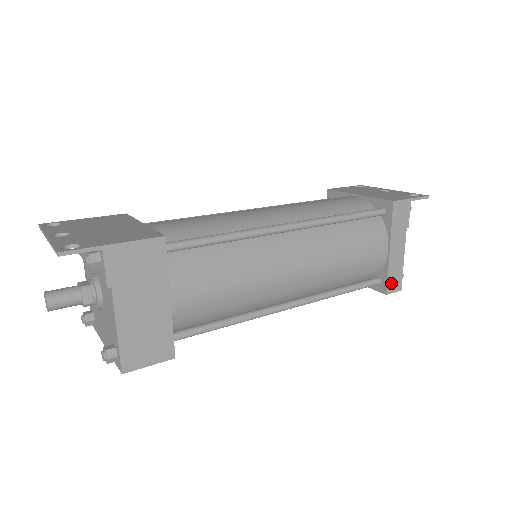
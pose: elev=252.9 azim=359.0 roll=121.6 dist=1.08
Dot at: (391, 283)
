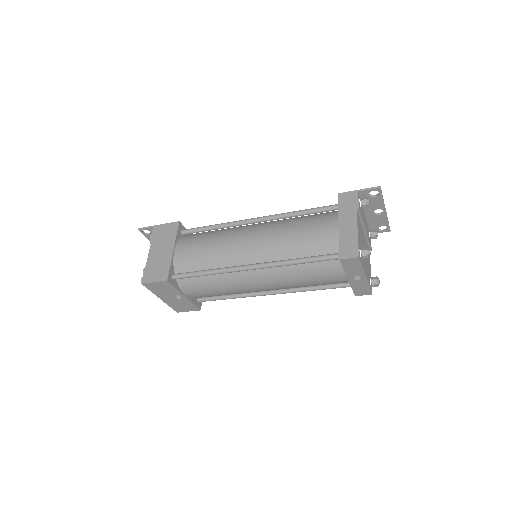
Dot at: (344, 250)
